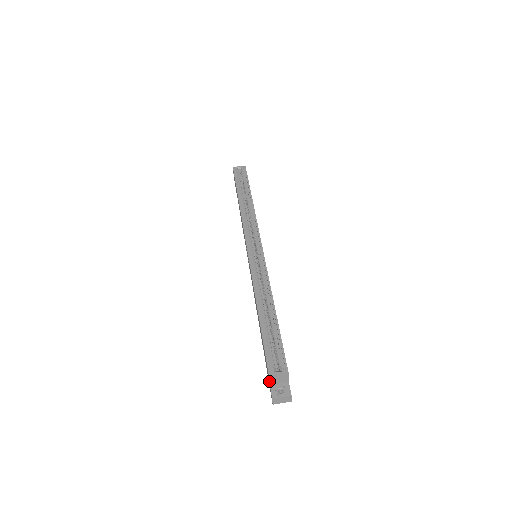
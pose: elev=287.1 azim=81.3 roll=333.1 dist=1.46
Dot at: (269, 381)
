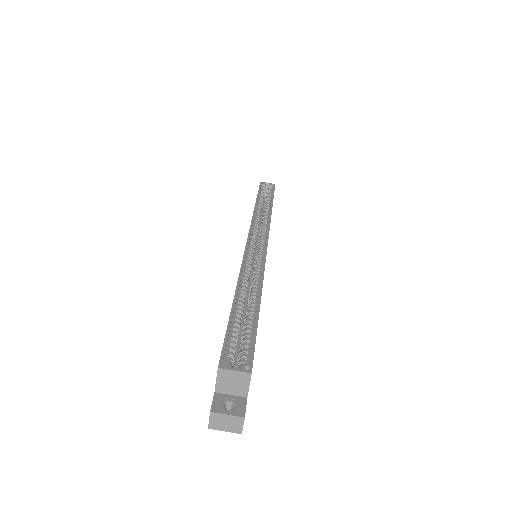
Dot at: occluded
